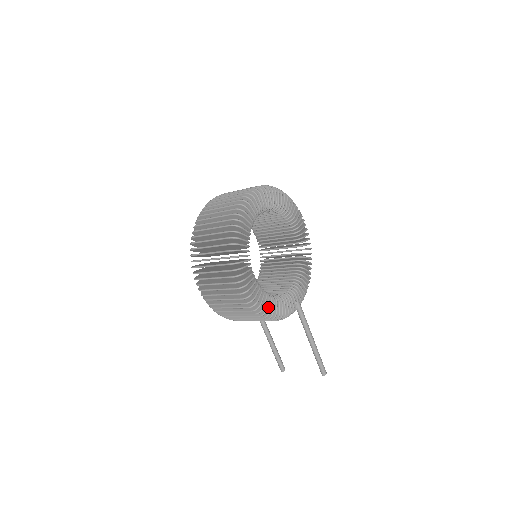
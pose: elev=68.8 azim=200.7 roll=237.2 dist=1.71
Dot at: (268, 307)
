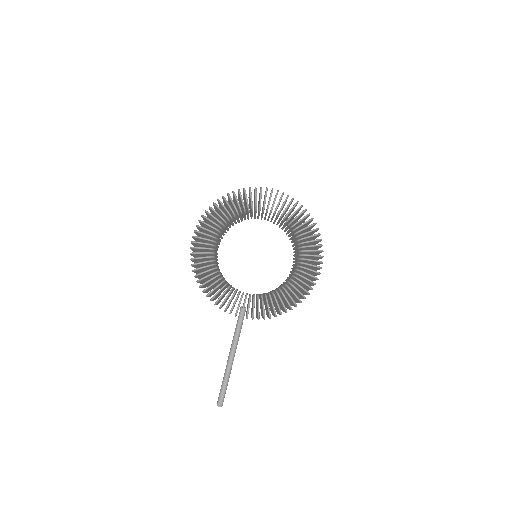
Dot at: (206, 276)
